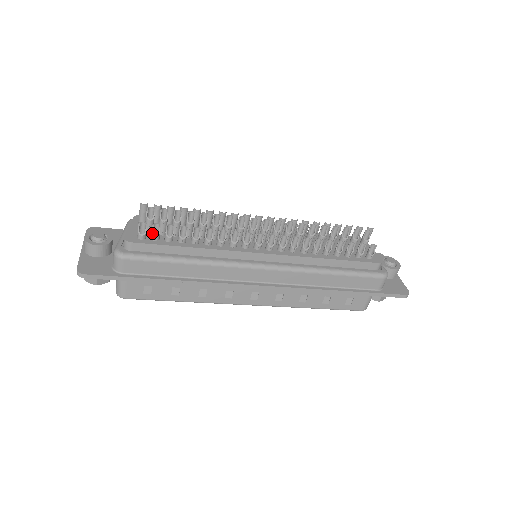
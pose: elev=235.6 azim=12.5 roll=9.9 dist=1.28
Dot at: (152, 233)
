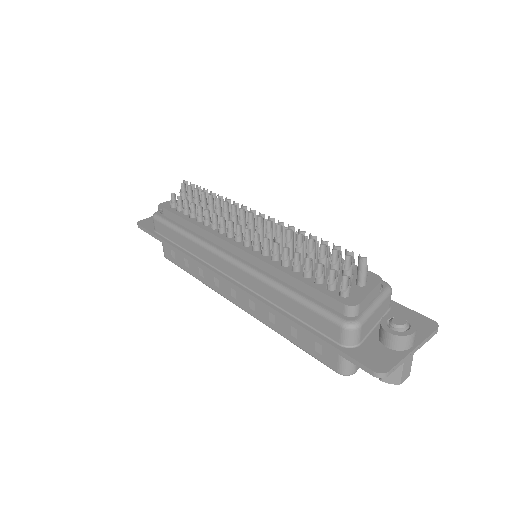
Dot at: (176, 204)
